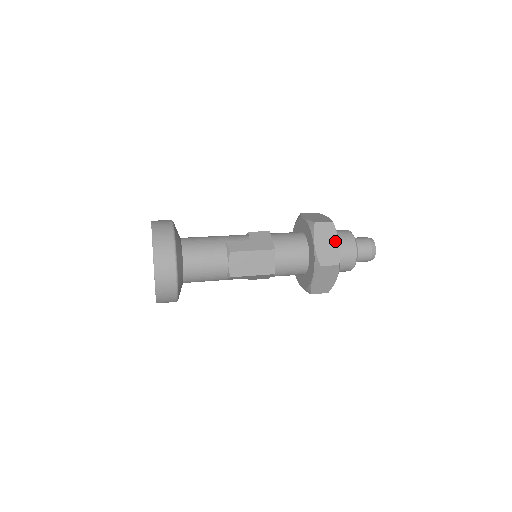
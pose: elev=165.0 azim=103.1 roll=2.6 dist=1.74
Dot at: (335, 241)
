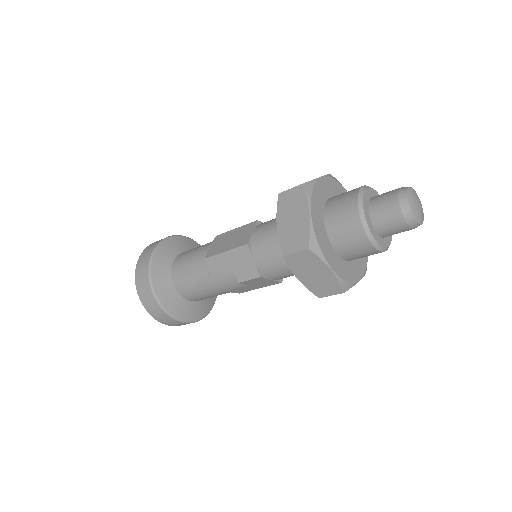
Dot at: occluded
